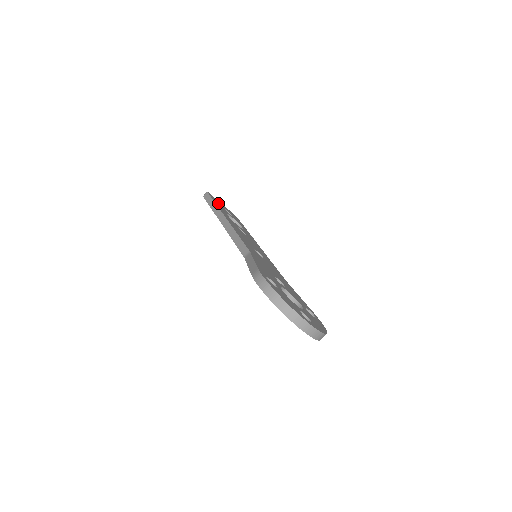
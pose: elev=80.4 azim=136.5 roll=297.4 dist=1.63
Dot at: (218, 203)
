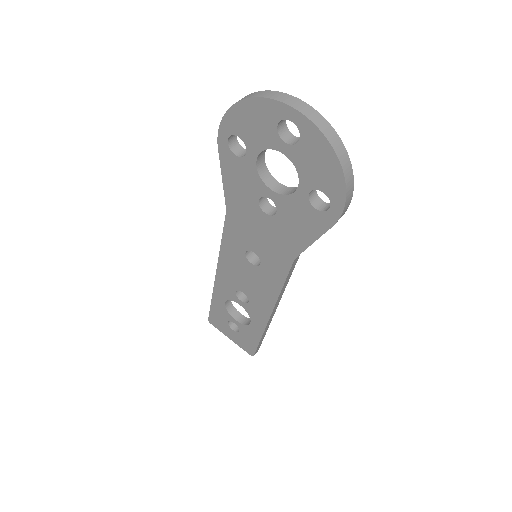
Dot at: occluded
